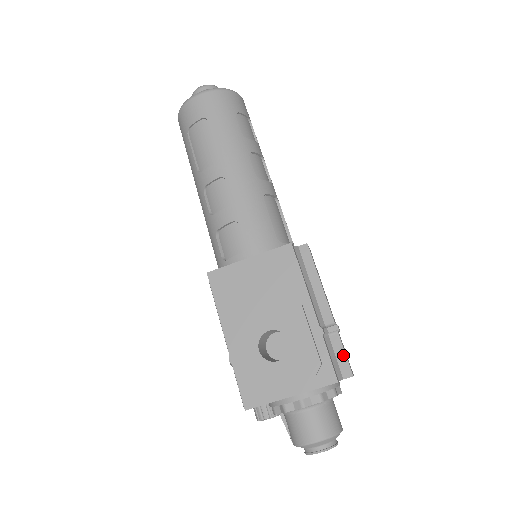
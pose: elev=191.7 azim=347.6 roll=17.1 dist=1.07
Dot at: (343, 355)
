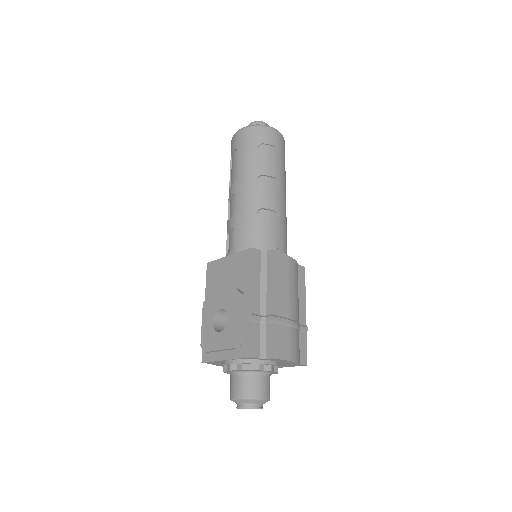
Dot at: (270, 340)
